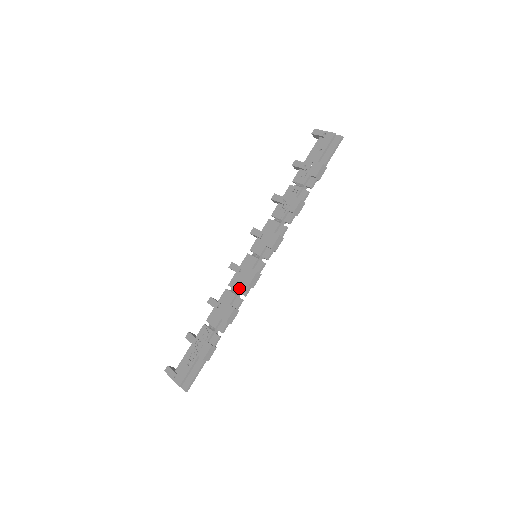
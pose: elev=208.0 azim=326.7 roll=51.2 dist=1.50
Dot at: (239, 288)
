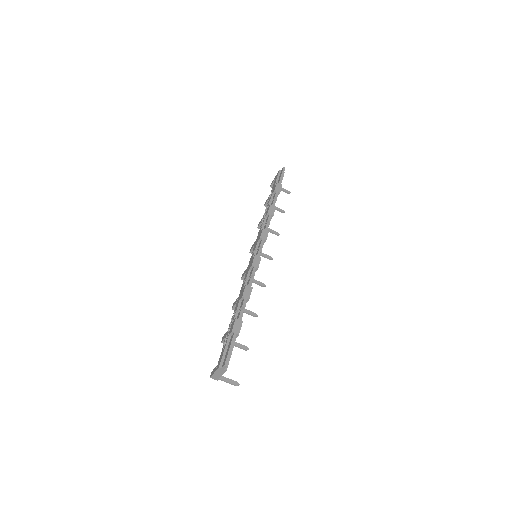
Dot at: (247, 275)
